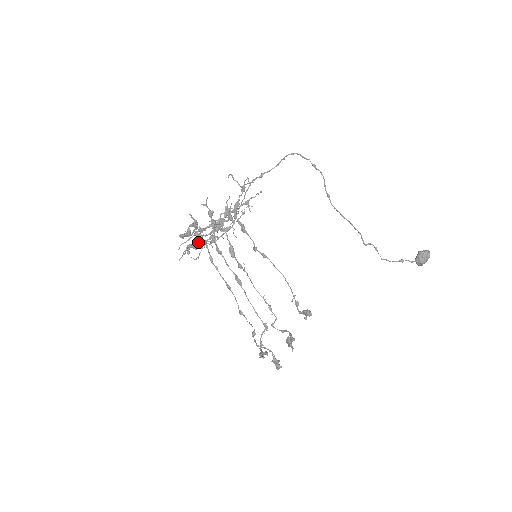
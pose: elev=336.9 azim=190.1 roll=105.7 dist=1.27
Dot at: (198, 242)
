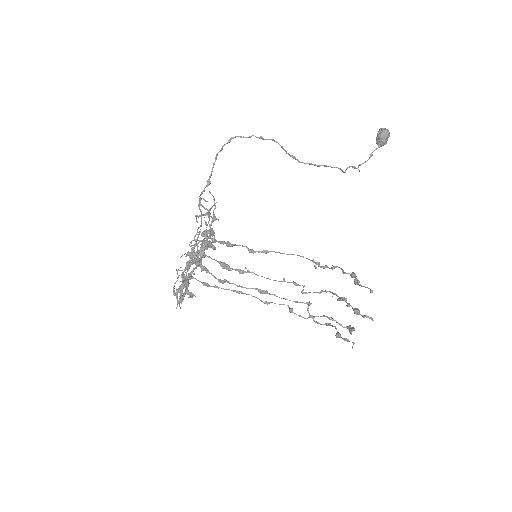
Dot at: occluded
